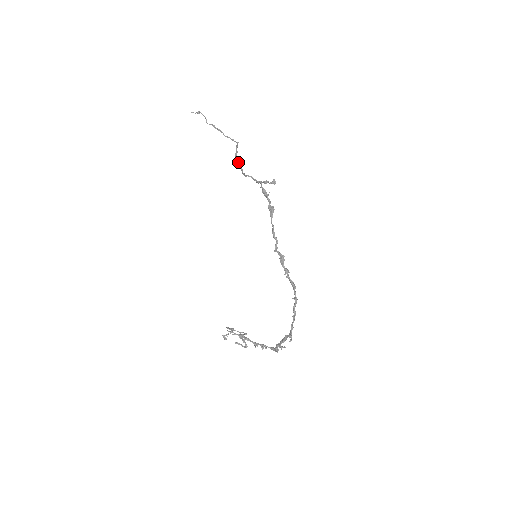
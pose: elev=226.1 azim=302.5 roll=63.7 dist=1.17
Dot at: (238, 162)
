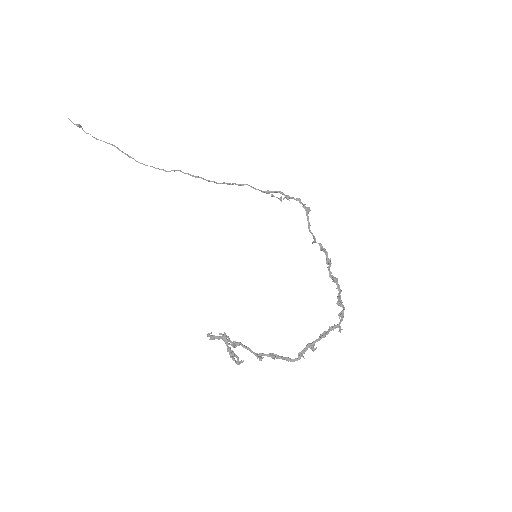
Dot at: occluded
